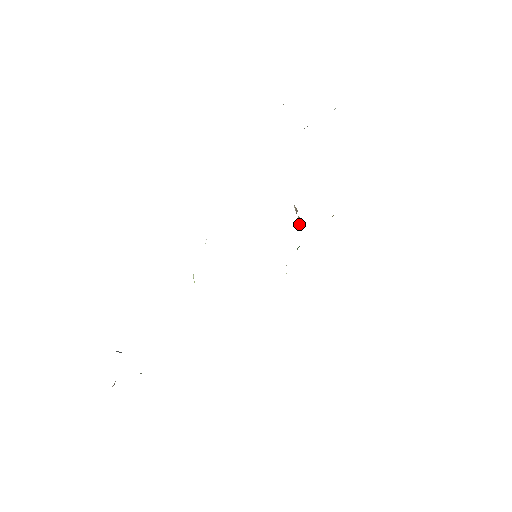
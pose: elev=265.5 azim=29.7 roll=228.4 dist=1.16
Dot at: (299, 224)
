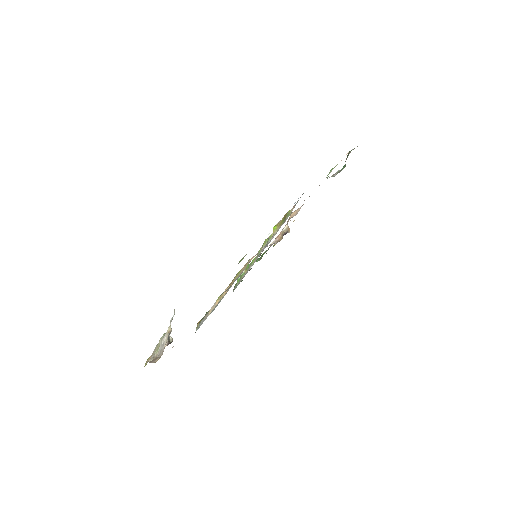
Dot at: (276, 241)
